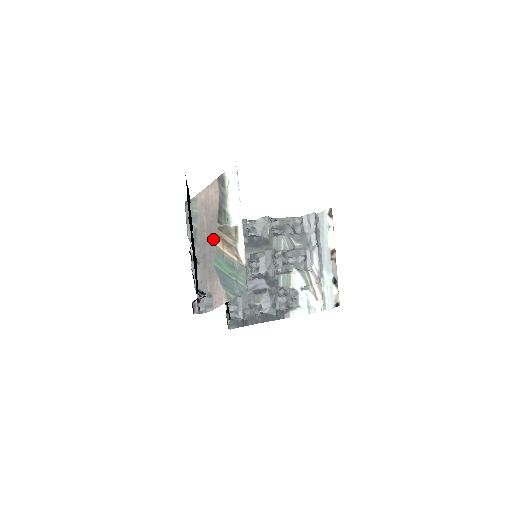
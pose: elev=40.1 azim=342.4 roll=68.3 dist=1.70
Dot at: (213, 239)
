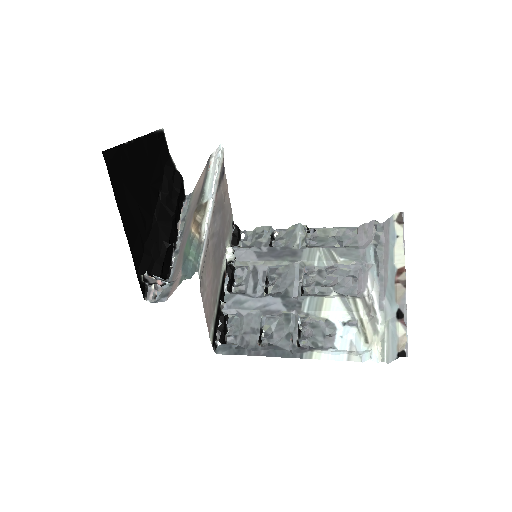
Dot at: (190, 223)
